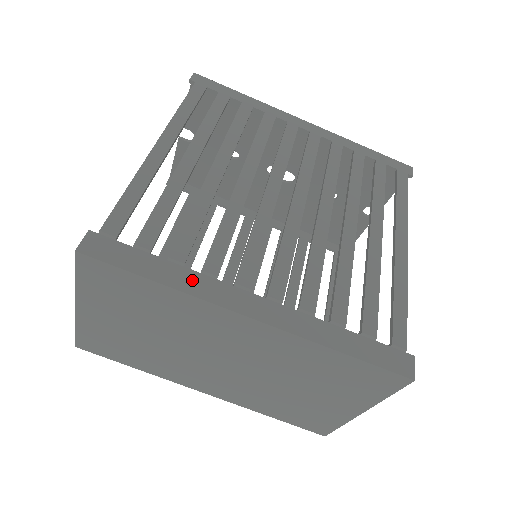
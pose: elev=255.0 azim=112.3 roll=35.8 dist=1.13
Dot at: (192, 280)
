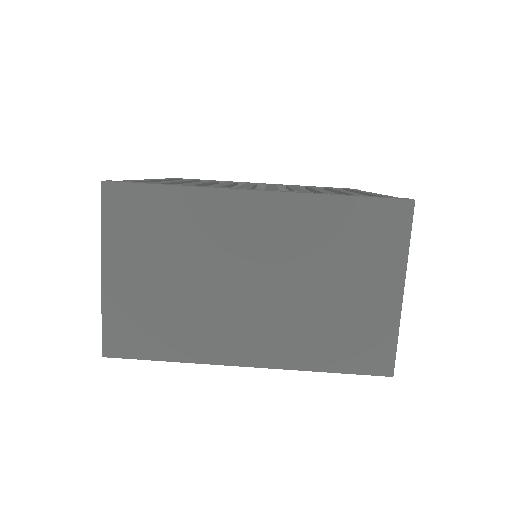
Dot at: (200, 186)
